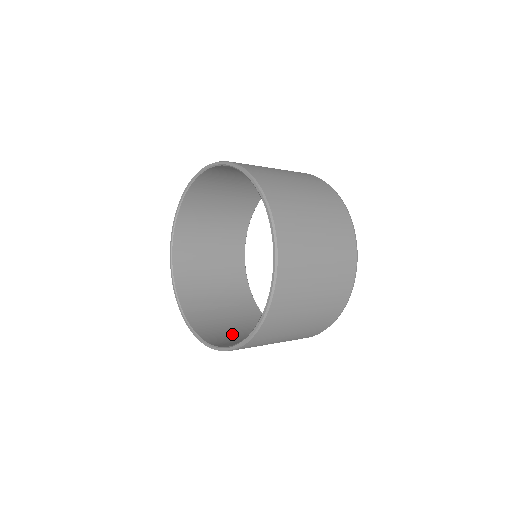
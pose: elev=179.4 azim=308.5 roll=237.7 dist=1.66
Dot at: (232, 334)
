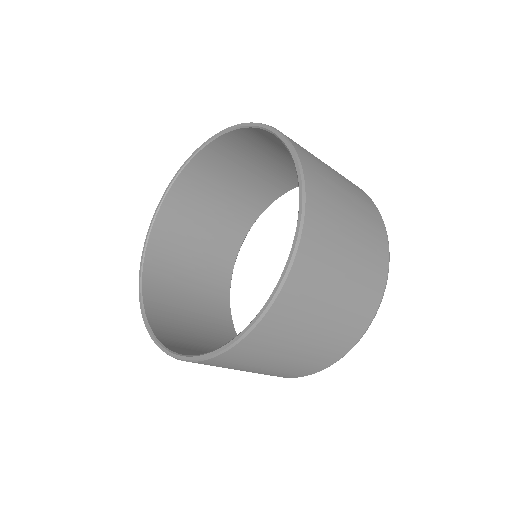
Dot at: occluded
